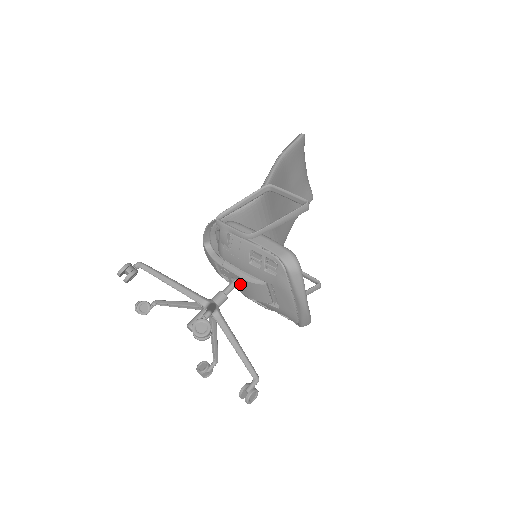
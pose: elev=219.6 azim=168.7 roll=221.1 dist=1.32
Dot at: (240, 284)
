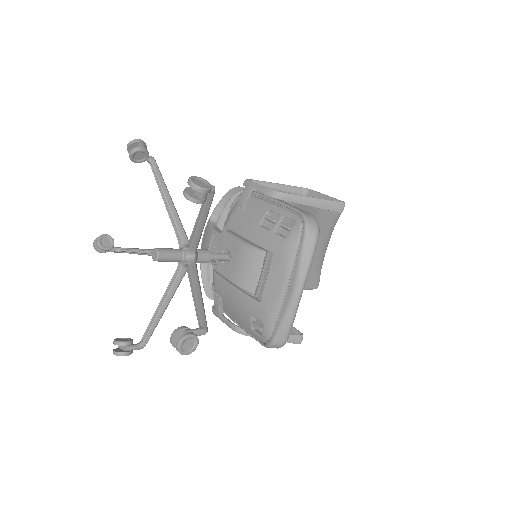
Dot at: (230, 258)
